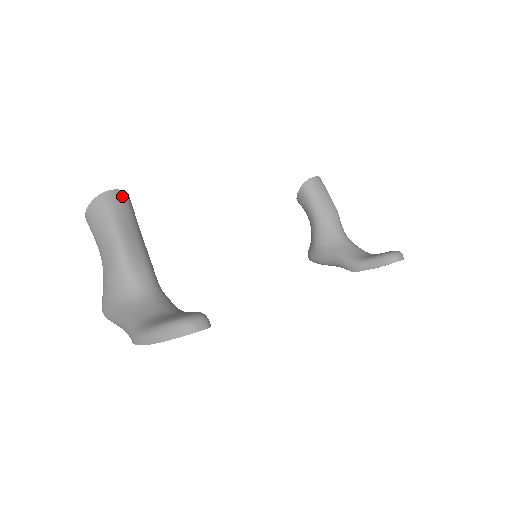
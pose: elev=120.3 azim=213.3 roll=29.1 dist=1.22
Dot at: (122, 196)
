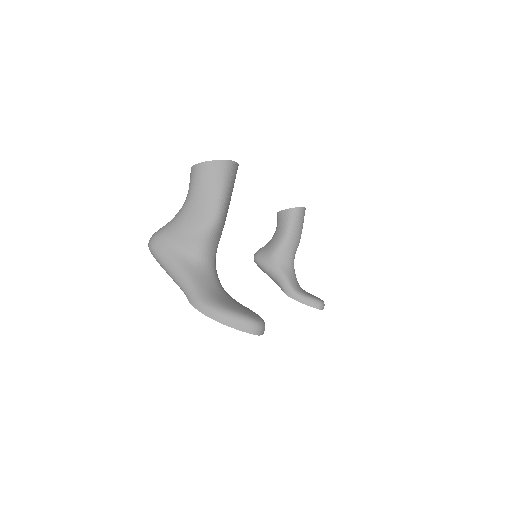
Dot at: occluded
